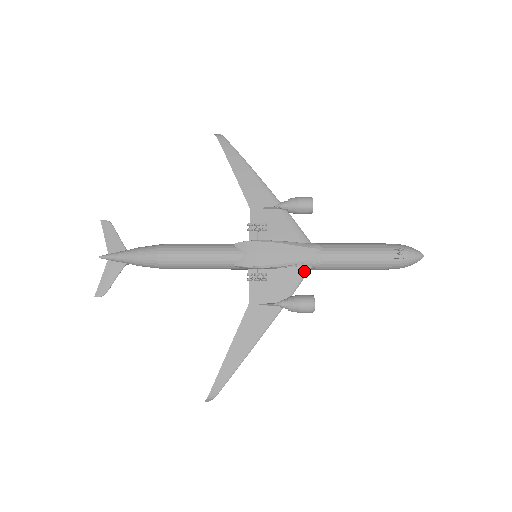
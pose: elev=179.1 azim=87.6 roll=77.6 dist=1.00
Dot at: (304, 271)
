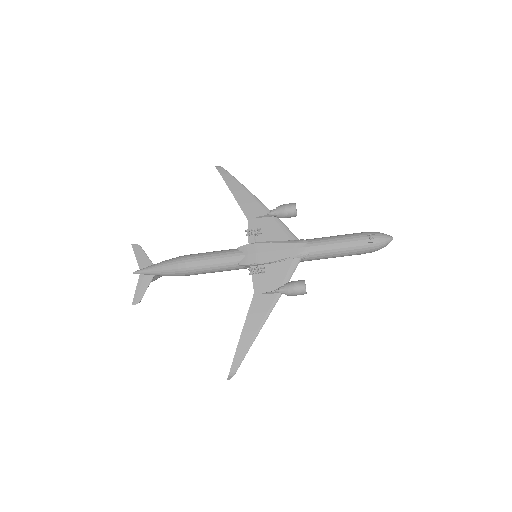
Dot at: (295, 262)
